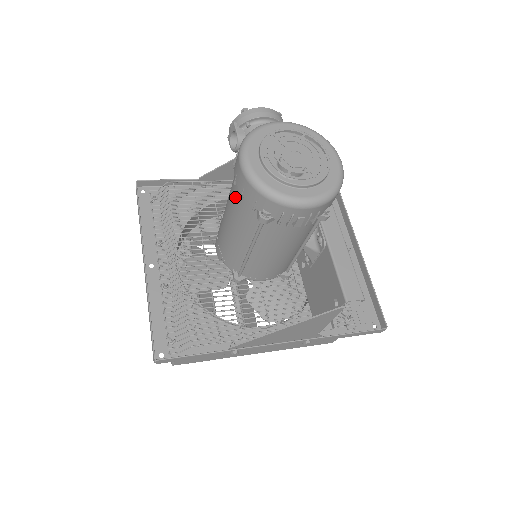
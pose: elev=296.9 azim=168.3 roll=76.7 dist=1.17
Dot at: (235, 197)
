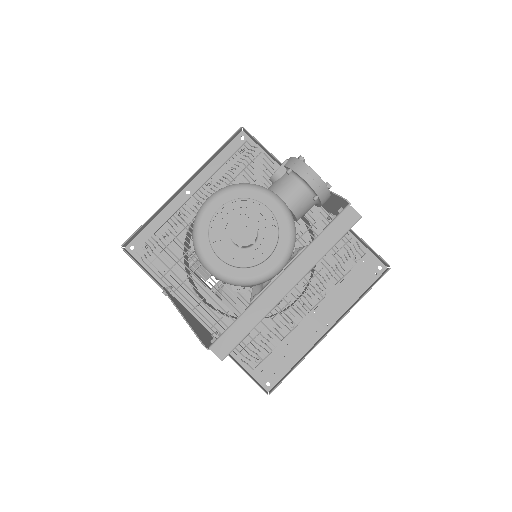
Dot at: occluded
